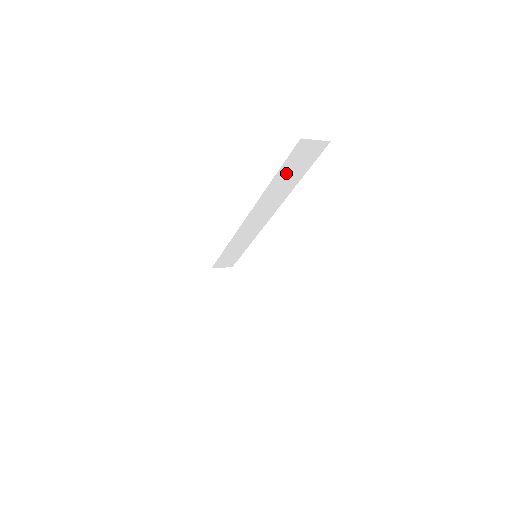
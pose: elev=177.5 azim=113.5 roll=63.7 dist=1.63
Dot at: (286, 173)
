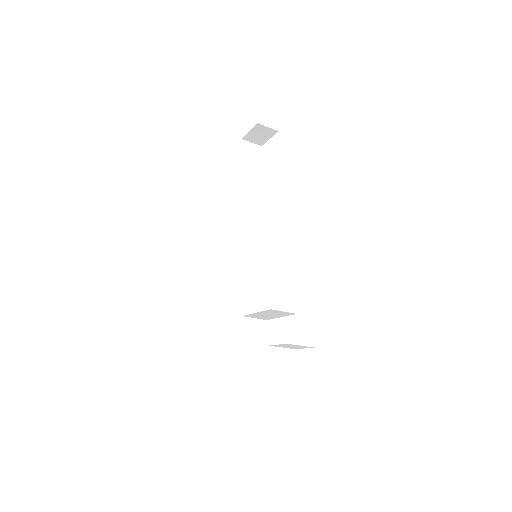
Dot at: (245, 177)
